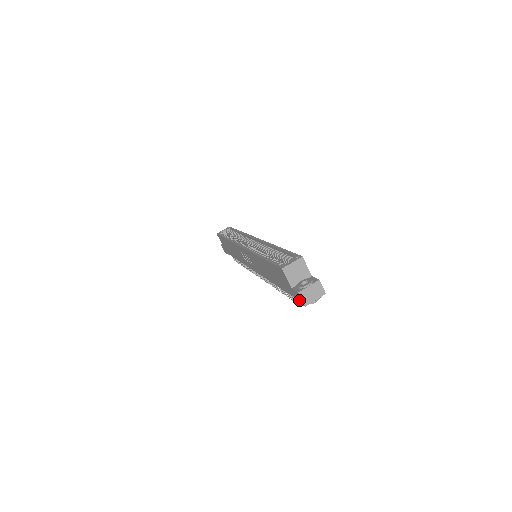
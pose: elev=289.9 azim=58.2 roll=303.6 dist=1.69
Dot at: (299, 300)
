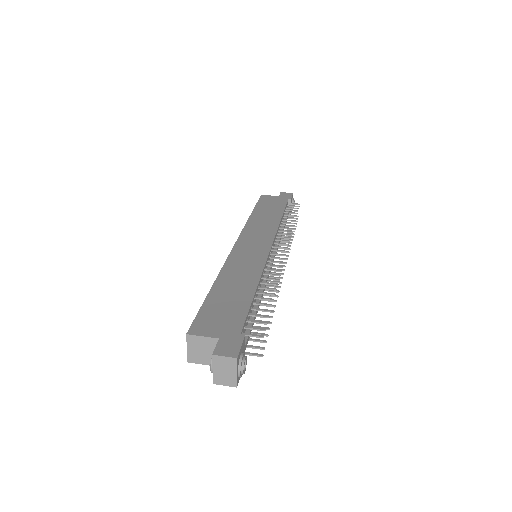
Dot at: occluded
